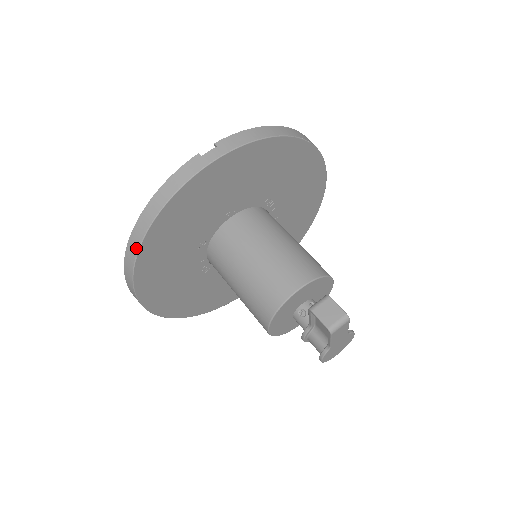
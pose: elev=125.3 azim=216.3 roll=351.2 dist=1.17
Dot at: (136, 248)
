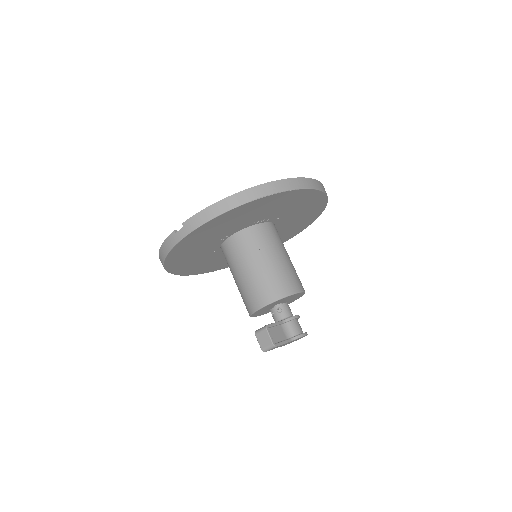
Dot at: (165, 269)
